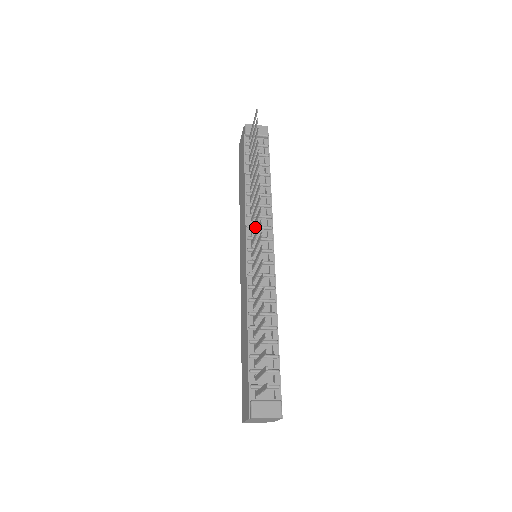
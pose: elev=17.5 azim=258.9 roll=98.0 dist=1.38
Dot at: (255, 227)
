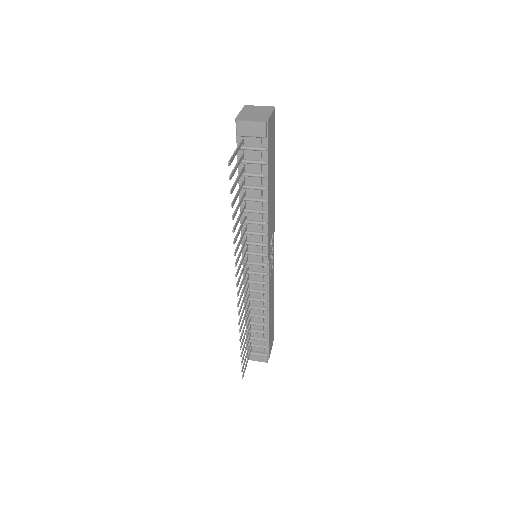
Dot at: (250, 244)
